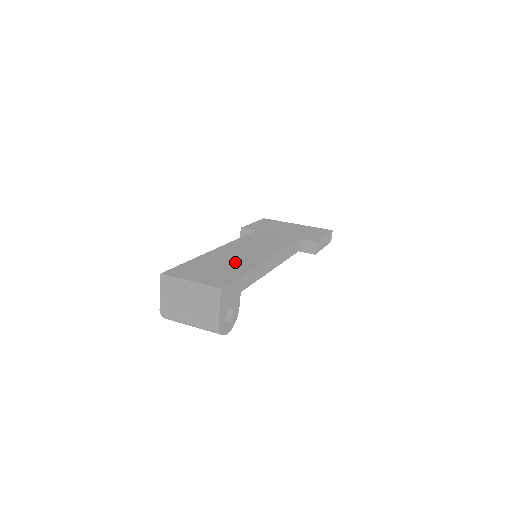
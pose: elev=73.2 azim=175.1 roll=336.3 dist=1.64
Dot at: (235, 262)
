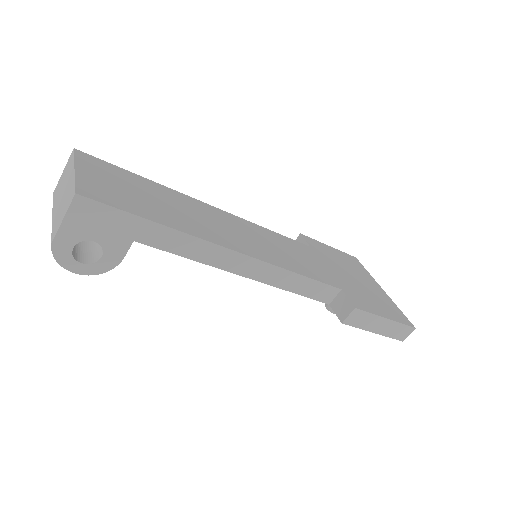
Dot at: (184, 216)
